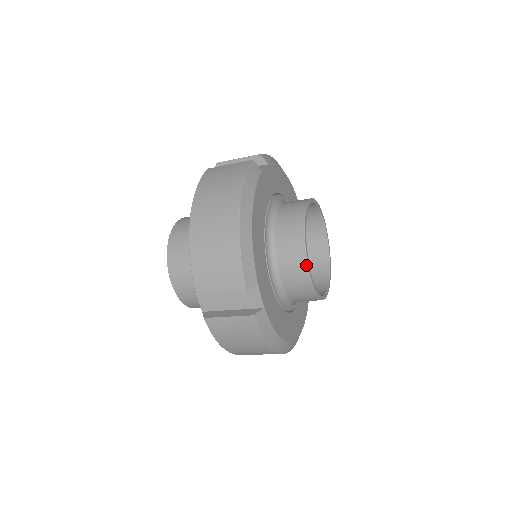
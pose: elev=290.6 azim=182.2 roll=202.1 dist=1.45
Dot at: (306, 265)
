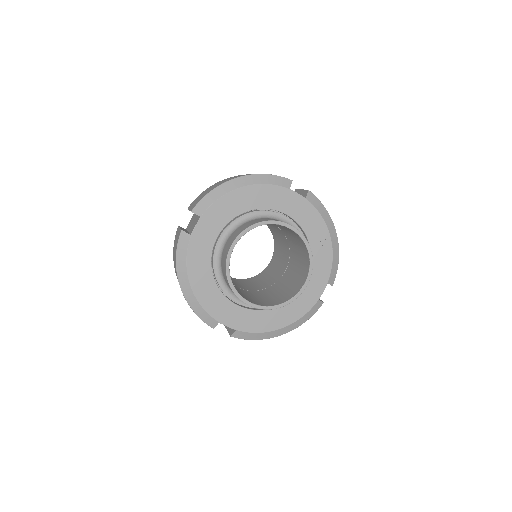
Dot at: (244, 302)
